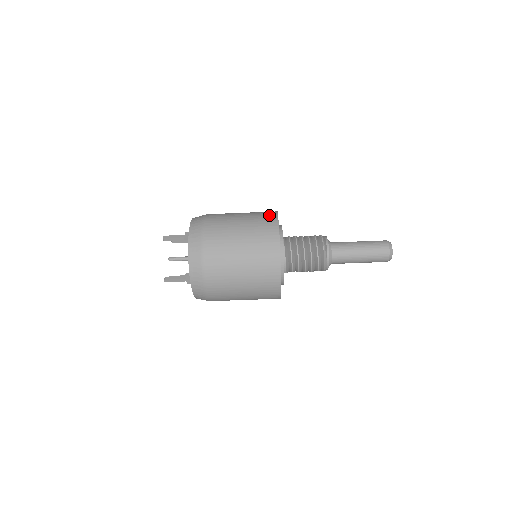
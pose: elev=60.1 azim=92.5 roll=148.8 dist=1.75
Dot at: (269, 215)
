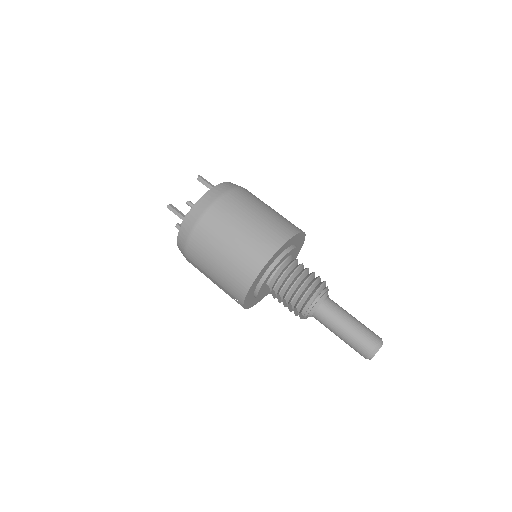
Dot at: occluded
